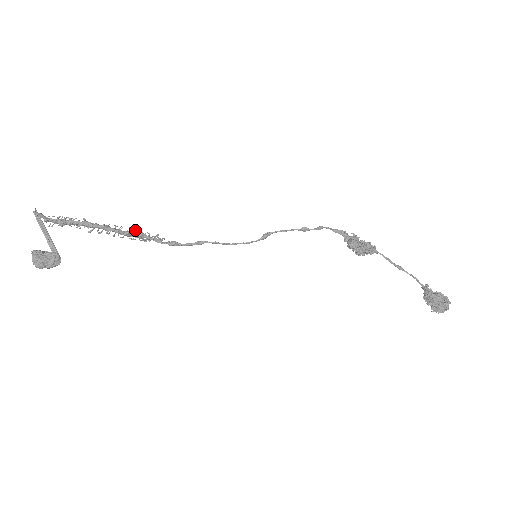
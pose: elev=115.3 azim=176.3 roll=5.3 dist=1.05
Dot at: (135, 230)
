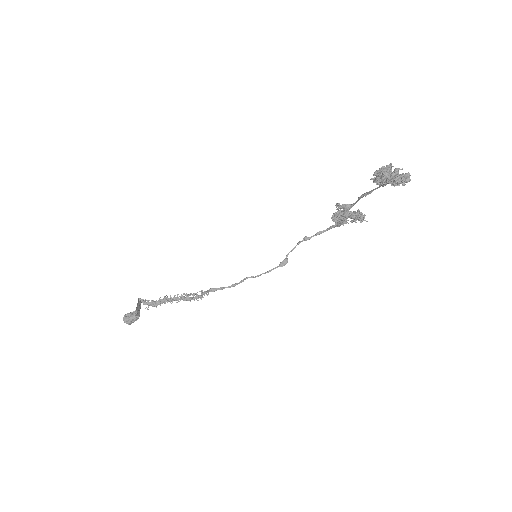
Dot at: (194, 295)
